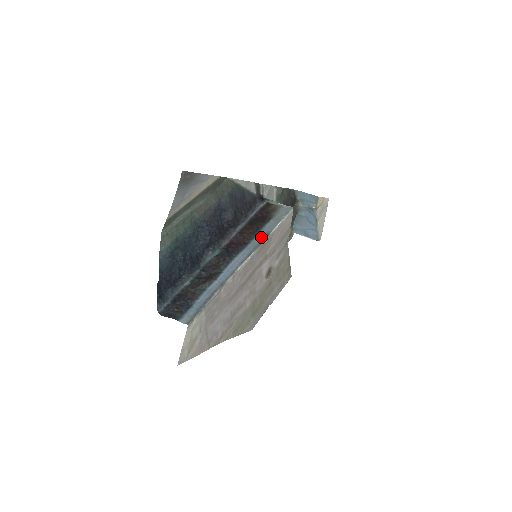
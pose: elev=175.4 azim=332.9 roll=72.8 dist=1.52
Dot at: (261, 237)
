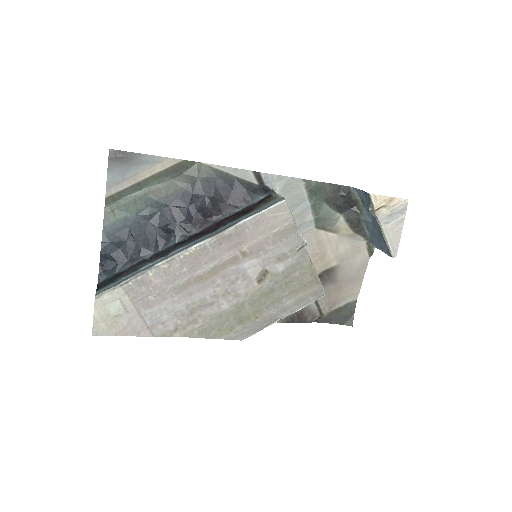
Dot at: (225, 227)
